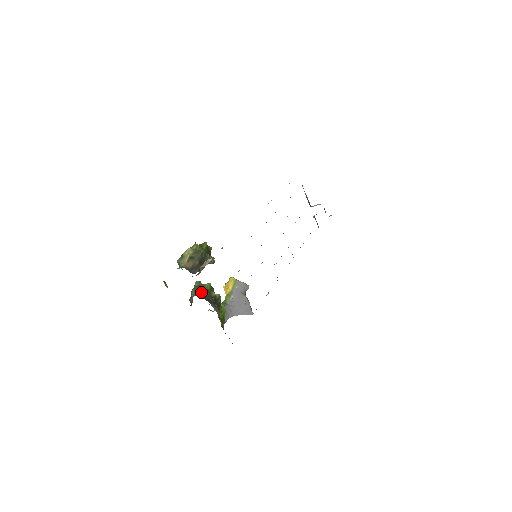
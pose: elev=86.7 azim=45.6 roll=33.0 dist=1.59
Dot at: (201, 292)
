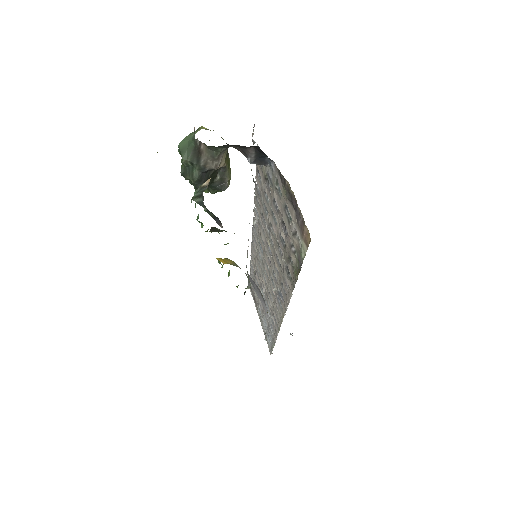
Dot at: occluded
